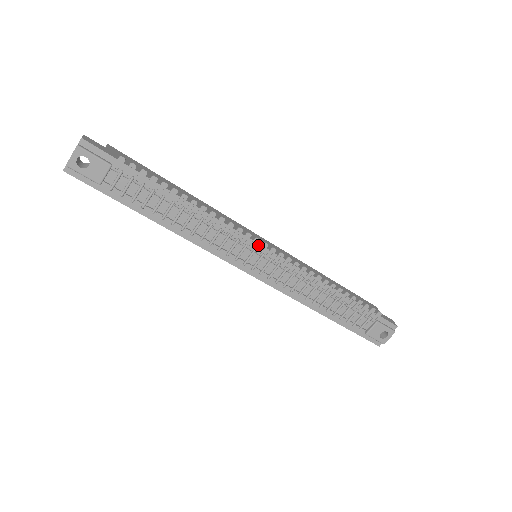
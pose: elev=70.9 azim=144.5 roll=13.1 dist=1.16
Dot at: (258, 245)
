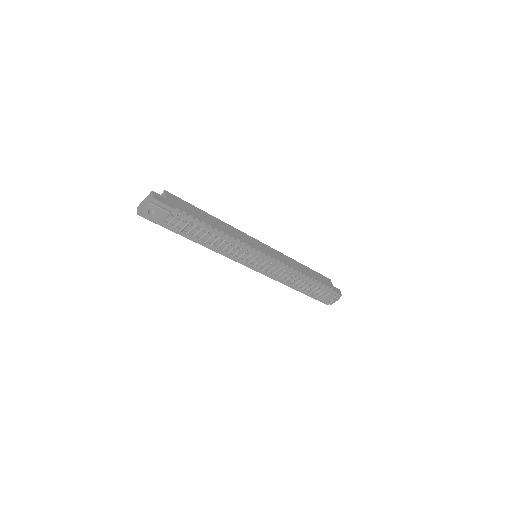
Dot at: (259, 254)
